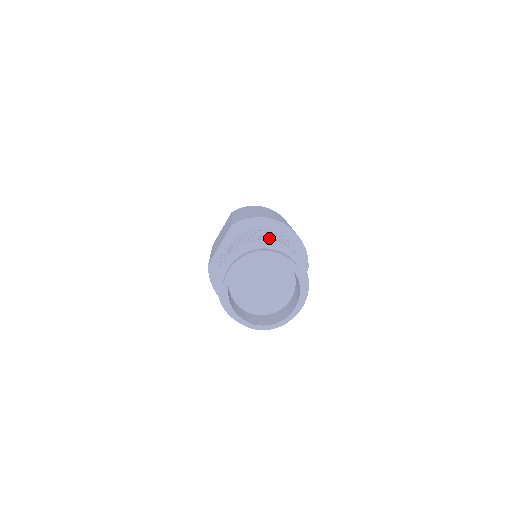
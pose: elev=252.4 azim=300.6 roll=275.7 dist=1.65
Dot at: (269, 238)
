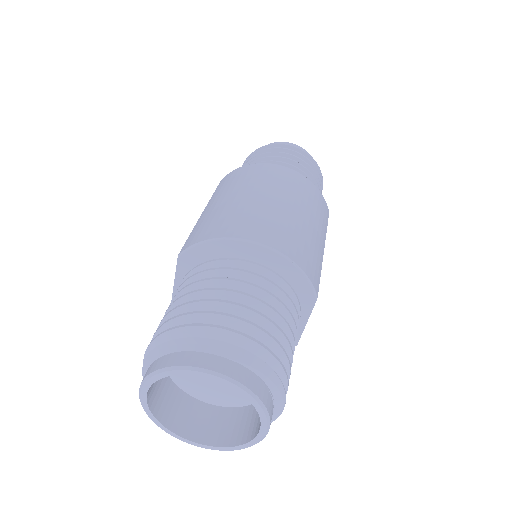
Dot at: (203, 313)
